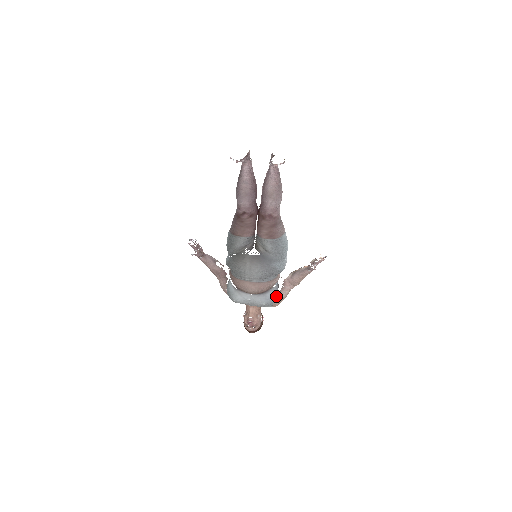
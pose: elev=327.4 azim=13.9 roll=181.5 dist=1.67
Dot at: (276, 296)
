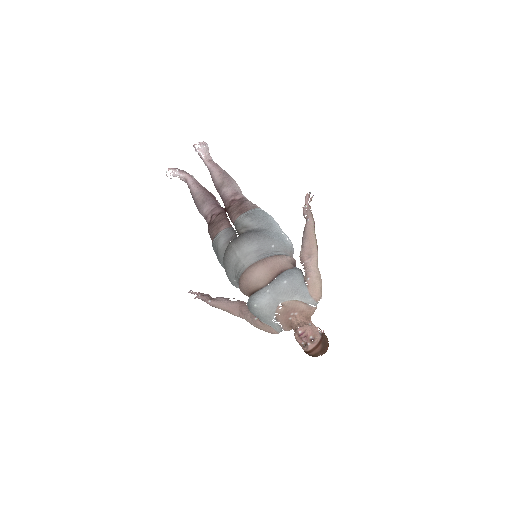
Dot at: (298, 273)
